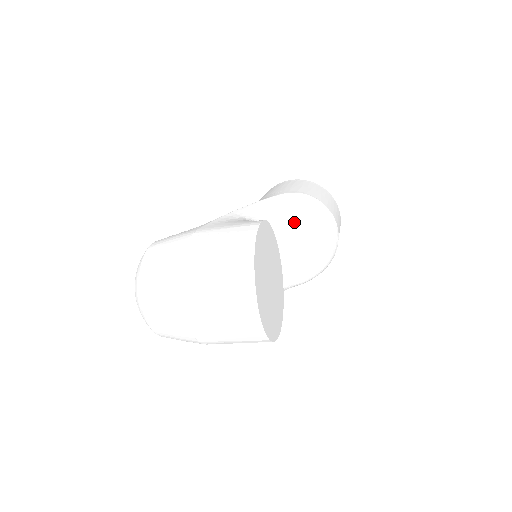
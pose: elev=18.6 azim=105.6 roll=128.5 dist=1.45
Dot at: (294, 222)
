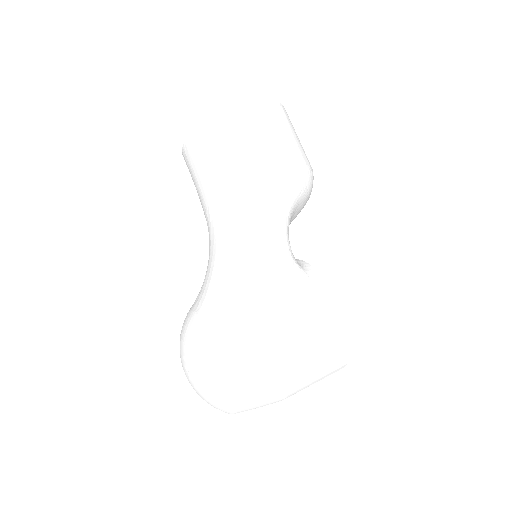
Dot at: (296, 212)
